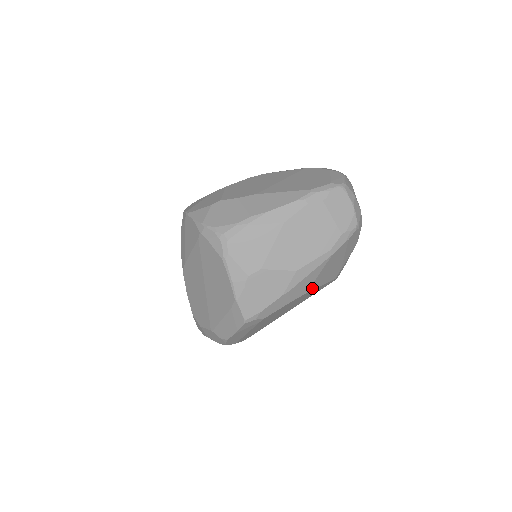
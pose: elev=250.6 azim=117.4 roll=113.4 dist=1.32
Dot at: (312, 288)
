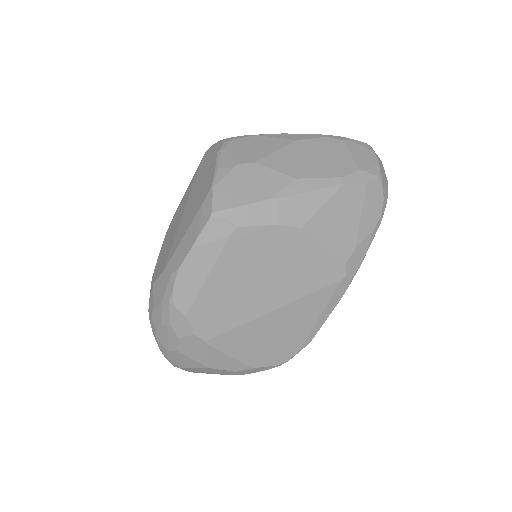
Dot at: (310, 230)
